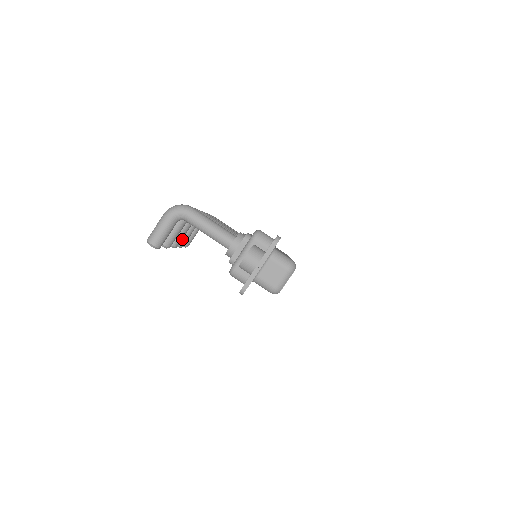
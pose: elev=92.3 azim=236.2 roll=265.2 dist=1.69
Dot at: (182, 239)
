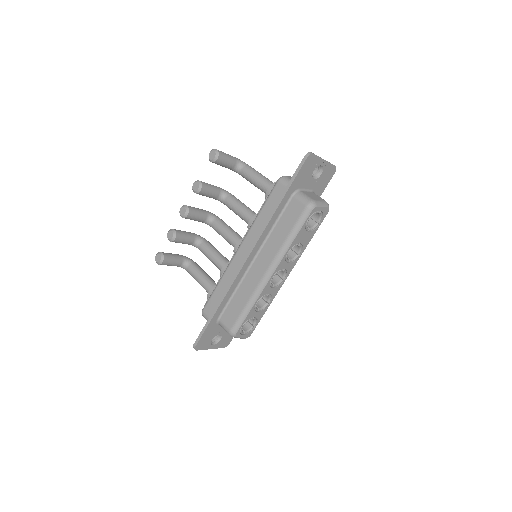
Dot at: (181, 233)
